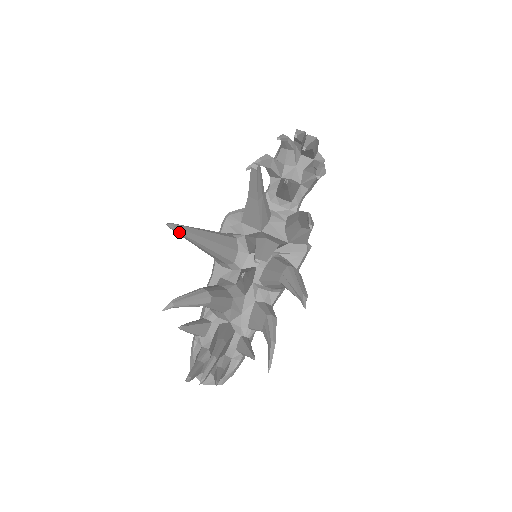
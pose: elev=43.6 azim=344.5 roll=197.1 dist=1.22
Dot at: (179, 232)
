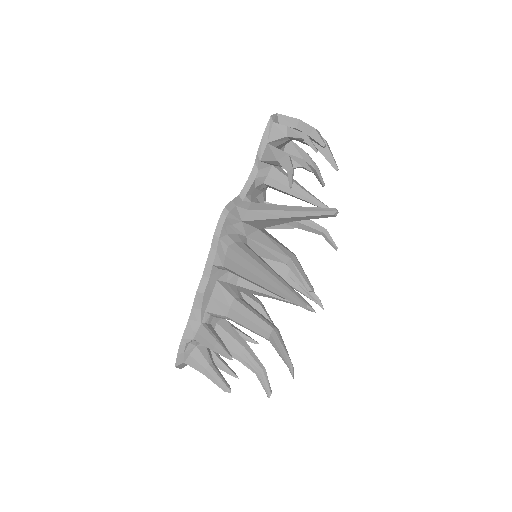
Dot at: (303, 306)
